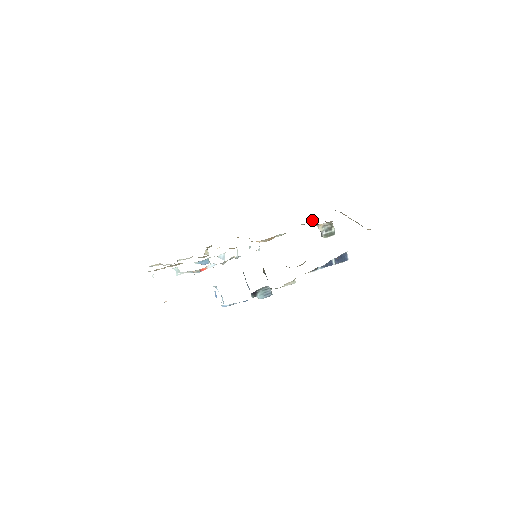
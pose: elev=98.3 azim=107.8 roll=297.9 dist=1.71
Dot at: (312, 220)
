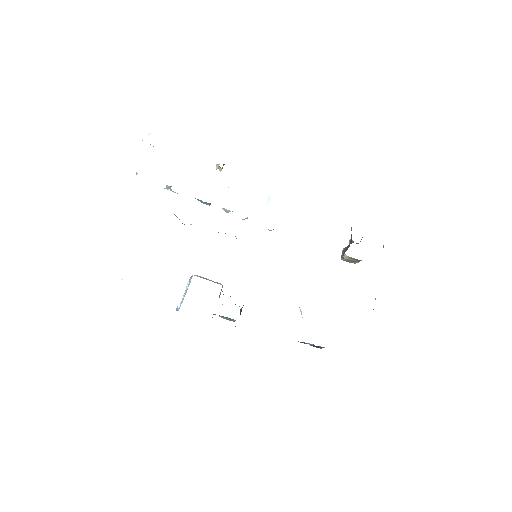
Dot at: occluded
